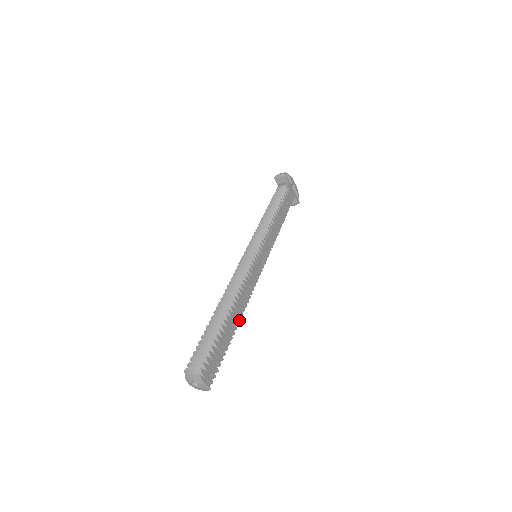
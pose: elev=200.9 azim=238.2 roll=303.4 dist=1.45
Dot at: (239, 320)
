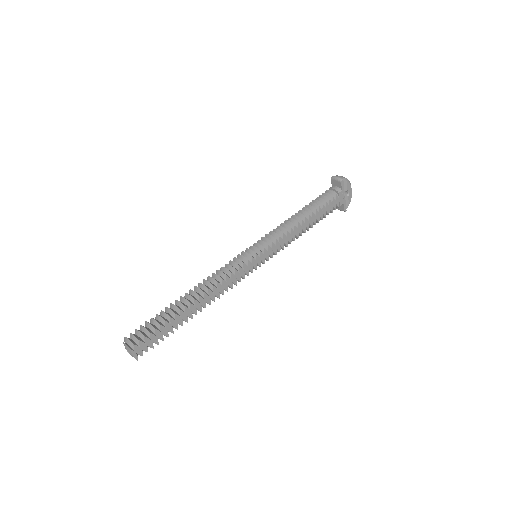
Dot at: (200, 311)
